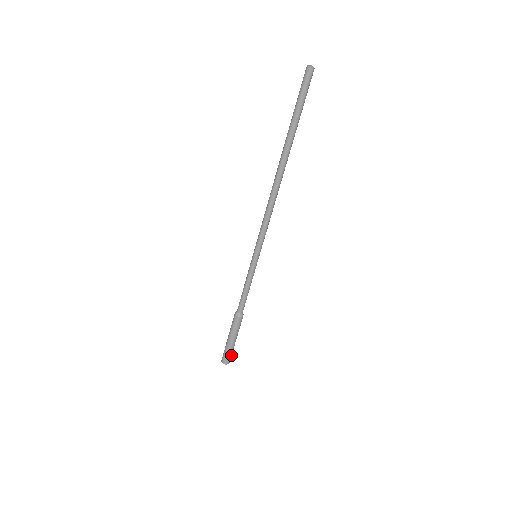
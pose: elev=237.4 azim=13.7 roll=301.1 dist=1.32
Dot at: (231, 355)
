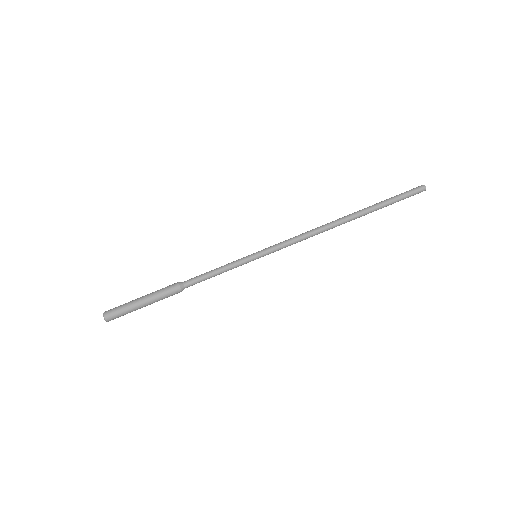
Dot at: occluded
